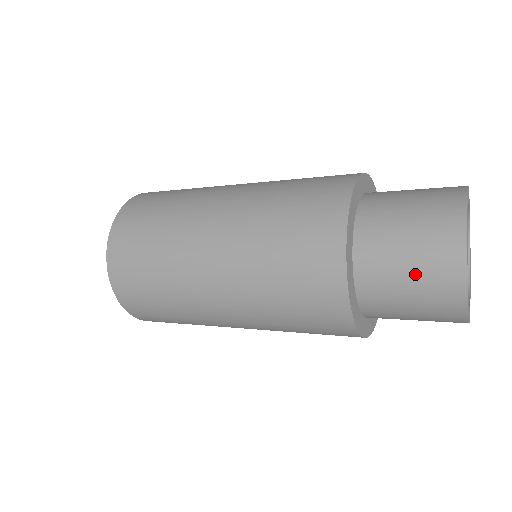
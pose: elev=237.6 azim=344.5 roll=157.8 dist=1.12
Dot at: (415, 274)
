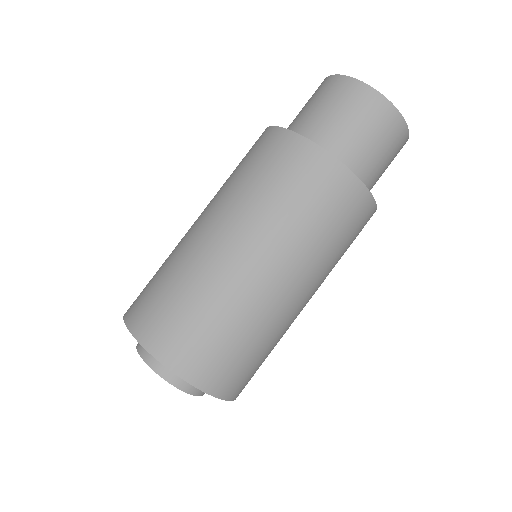
Dot at: (362, 124)
